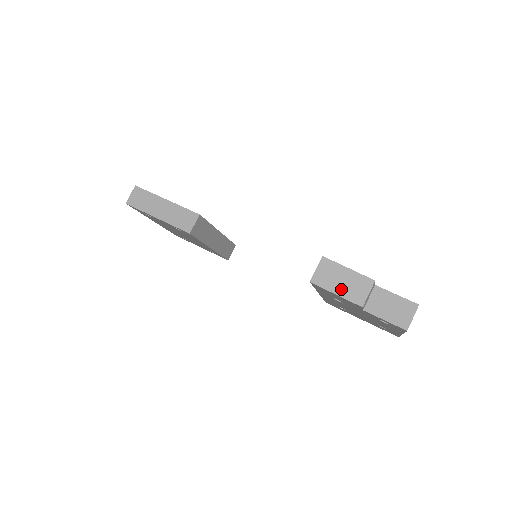
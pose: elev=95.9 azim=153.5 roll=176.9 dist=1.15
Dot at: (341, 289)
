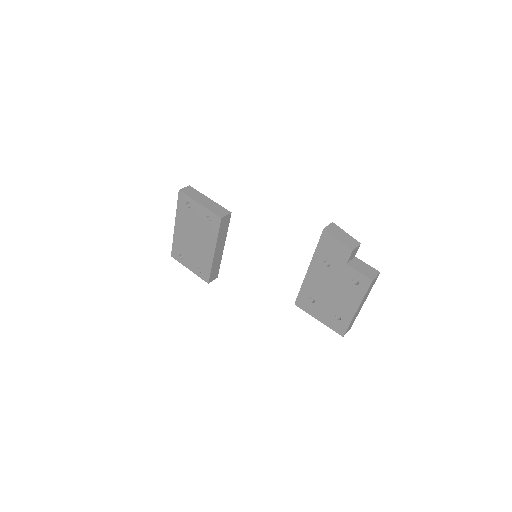
Dot at: (341, 239)
